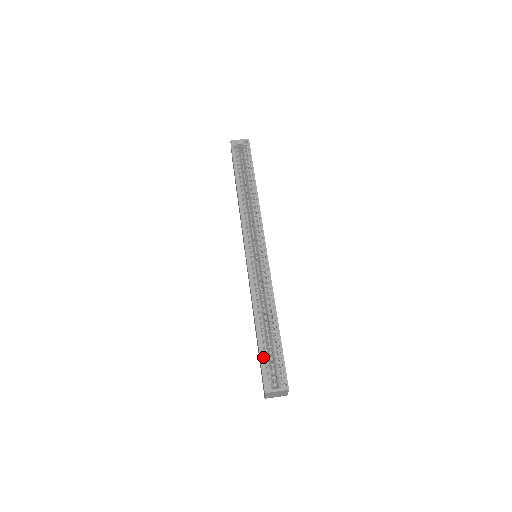
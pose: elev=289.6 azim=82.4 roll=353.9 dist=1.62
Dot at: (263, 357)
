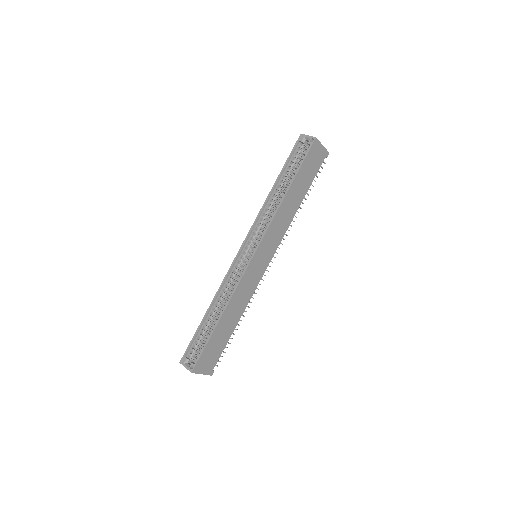
Dot at: (196, 338)
